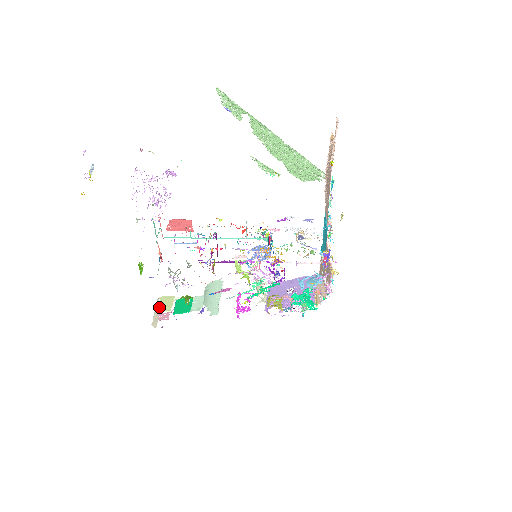
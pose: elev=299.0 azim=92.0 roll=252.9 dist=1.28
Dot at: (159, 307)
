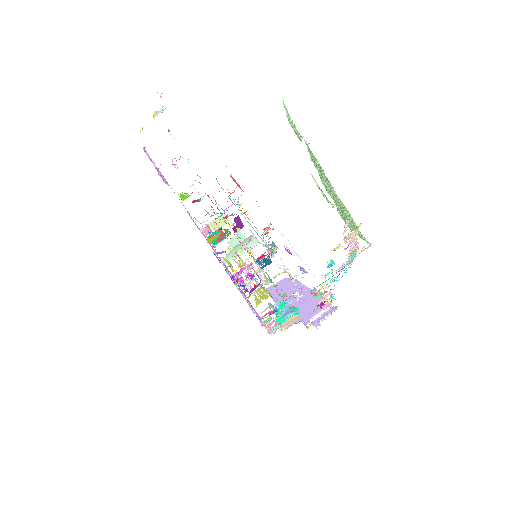
Dot at: (213, 222)
